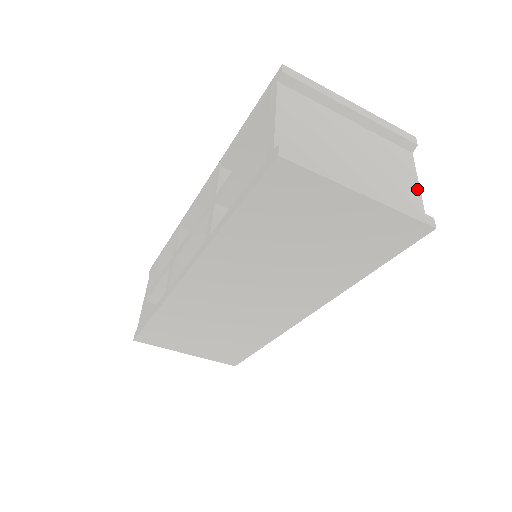
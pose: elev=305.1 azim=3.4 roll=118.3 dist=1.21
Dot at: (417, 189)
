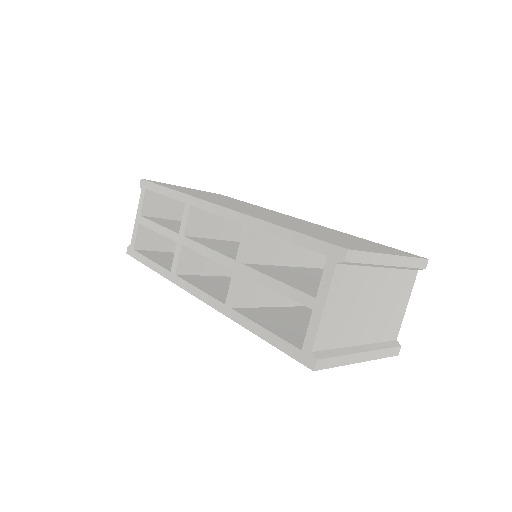
Dot at: (403, 313)
